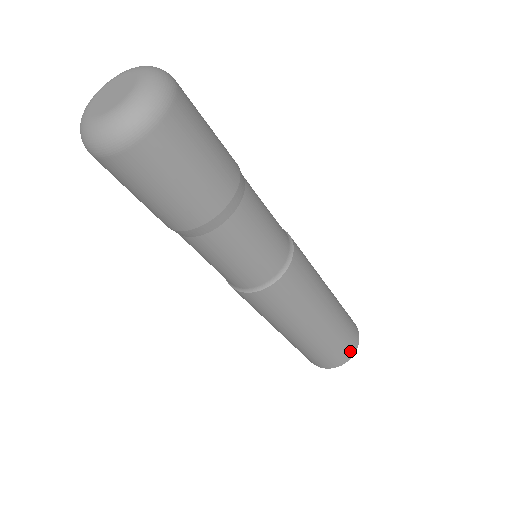
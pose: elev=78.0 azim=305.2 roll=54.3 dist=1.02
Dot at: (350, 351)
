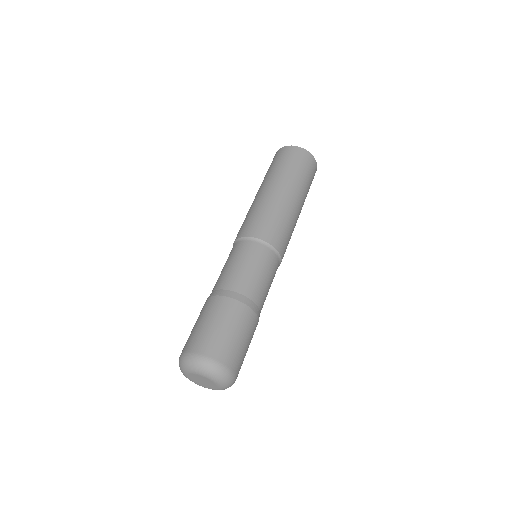
Dot at: (314, 168)
